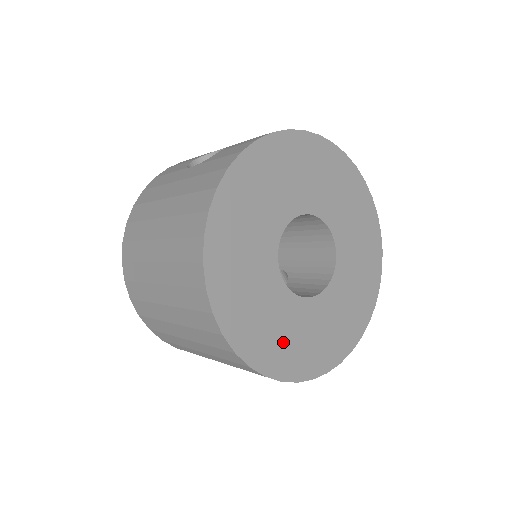
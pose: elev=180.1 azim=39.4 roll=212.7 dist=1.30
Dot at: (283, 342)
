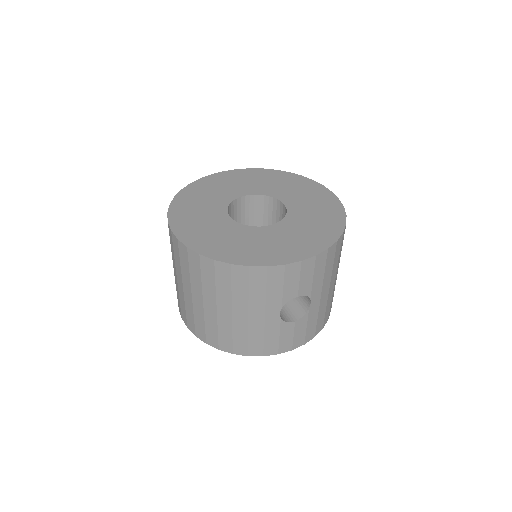
Dot at: (222, 242)
